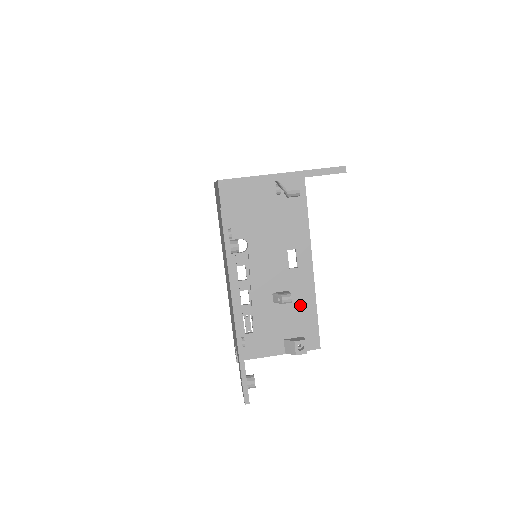
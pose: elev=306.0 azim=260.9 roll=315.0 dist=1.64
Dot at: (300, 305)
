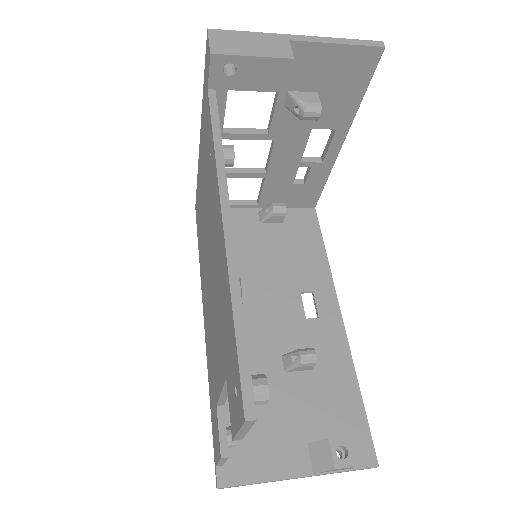
Dot at: (330, 379)
